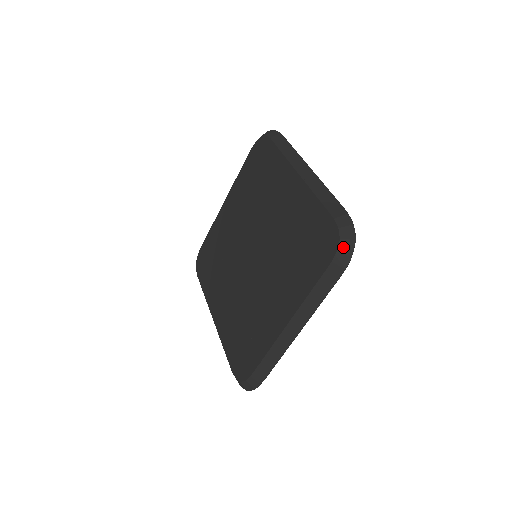
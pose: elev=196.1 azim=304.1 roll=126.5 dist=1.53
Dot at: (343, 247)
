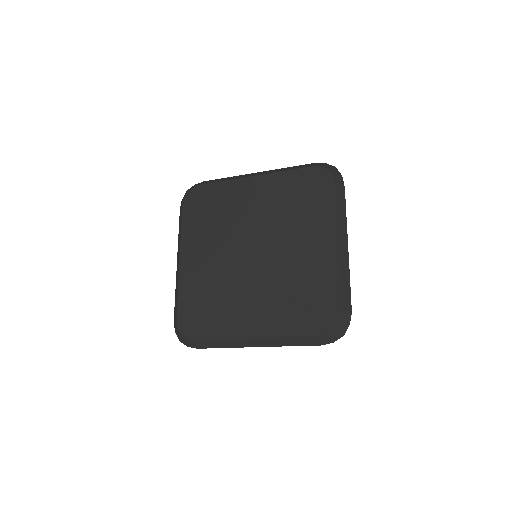
Dot at: (334, 172)
